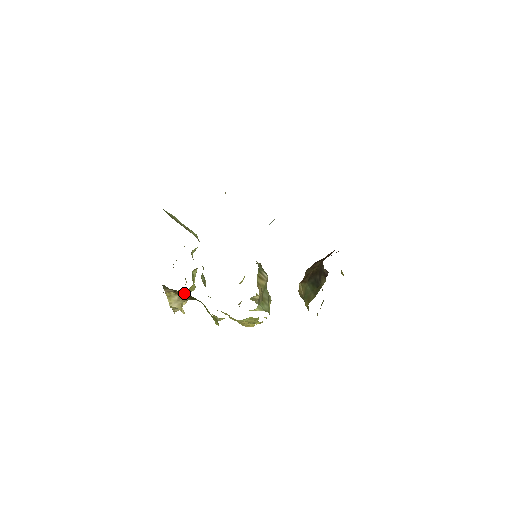
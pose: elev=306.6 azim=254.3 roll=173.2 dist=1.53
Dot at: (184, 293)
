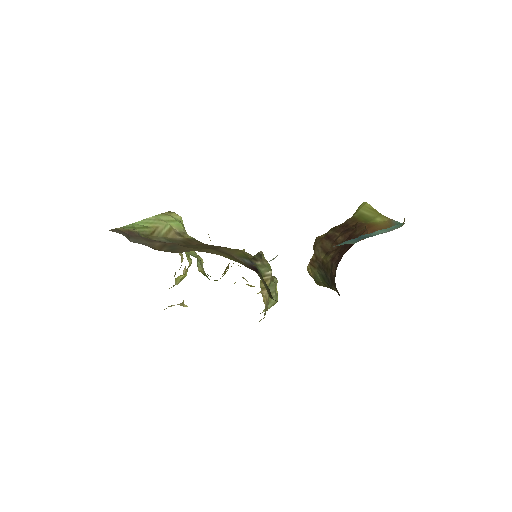
Dot at: (182, 276)
